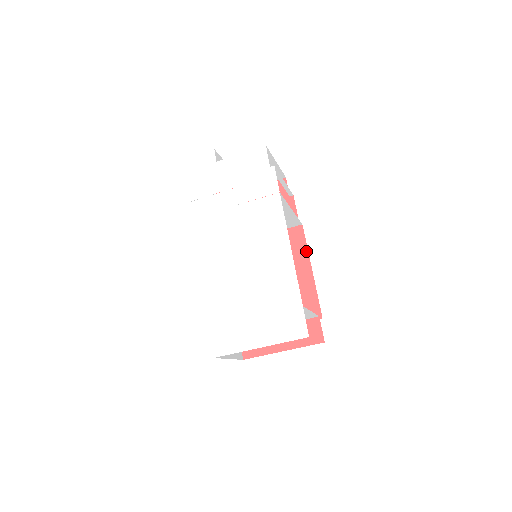
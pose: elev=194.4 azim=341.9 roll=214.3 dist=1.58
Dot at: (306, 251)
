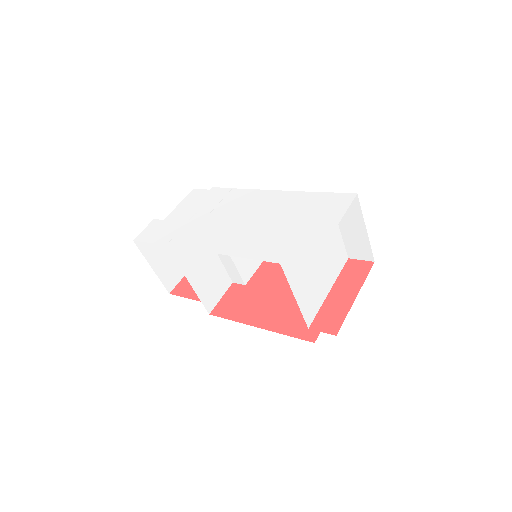
Dot at: occluded
